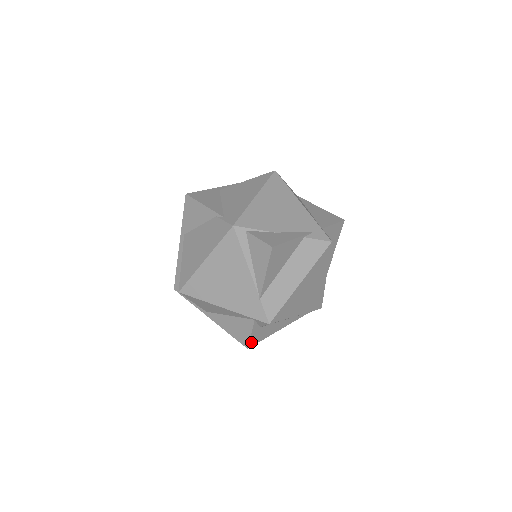
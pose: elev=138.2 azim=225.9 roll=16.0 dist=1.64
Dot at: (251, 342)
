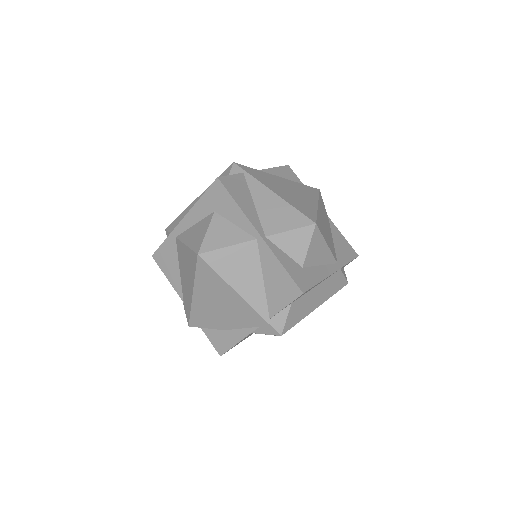
Dot at: occluded
